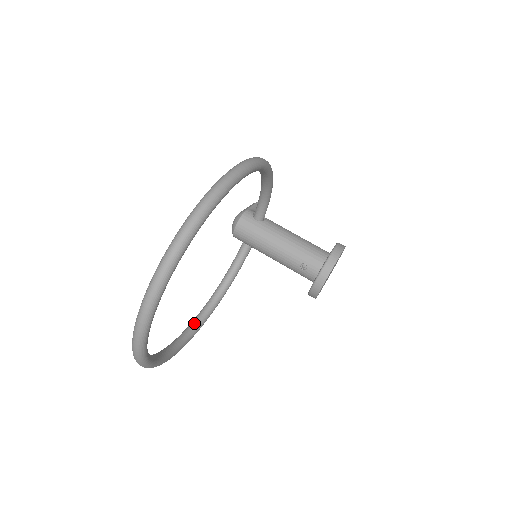
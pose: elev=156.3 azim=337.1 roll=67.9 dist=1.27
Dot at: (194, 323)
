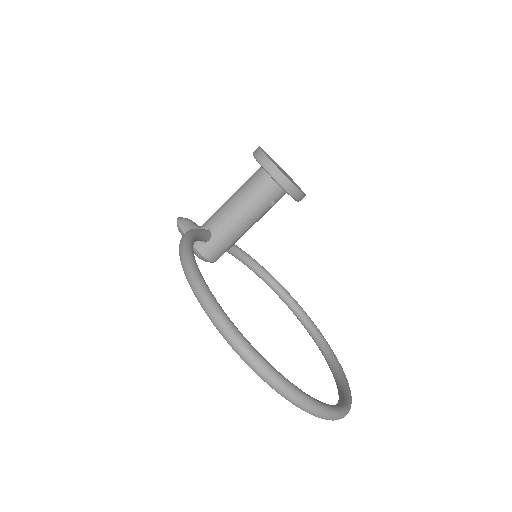
Dot at: (291, 307)
